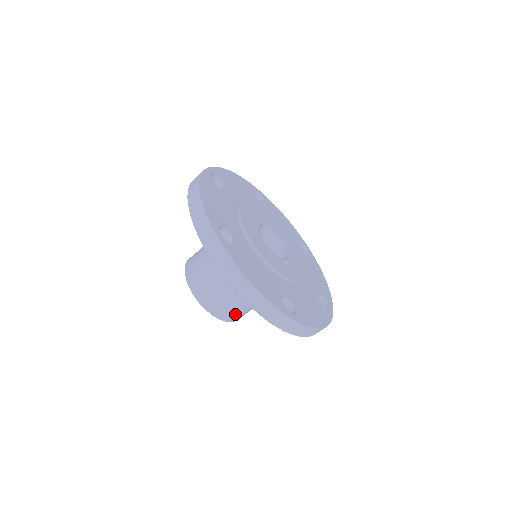
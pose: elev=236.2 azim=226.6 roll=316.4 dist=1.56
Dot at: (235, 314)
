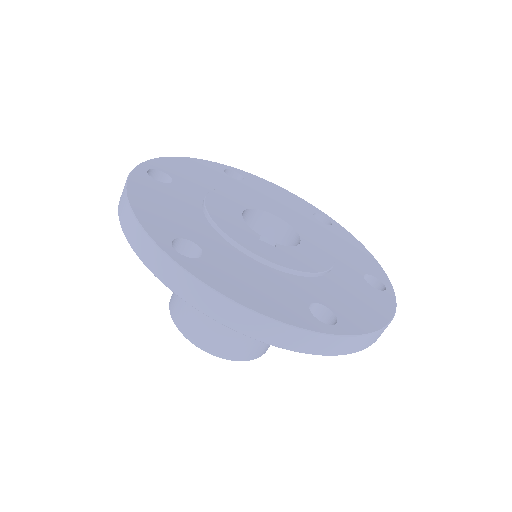
Dot at: (203, 330)
